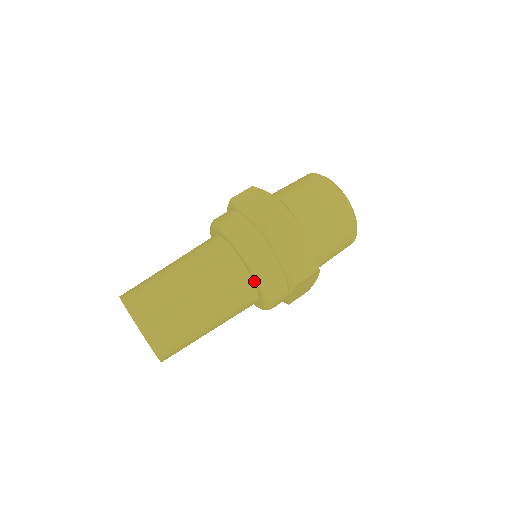
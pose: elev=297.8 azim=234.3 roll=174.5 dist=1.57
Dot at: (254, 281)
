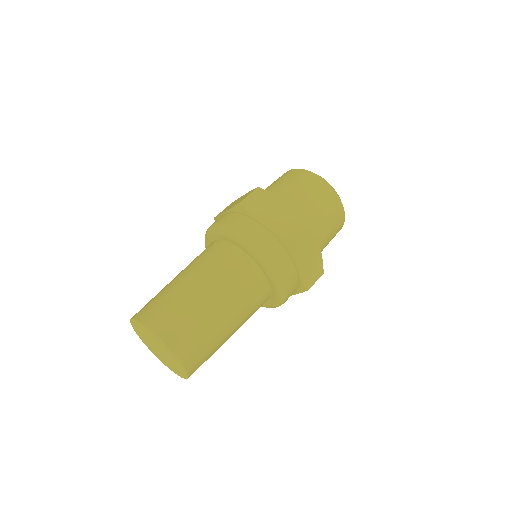
Dot at: (273, 291)
